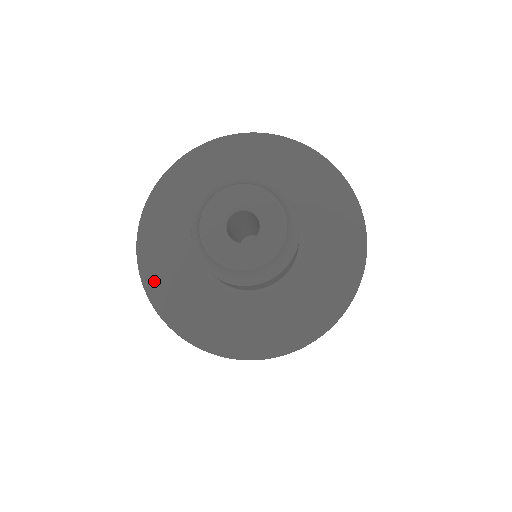
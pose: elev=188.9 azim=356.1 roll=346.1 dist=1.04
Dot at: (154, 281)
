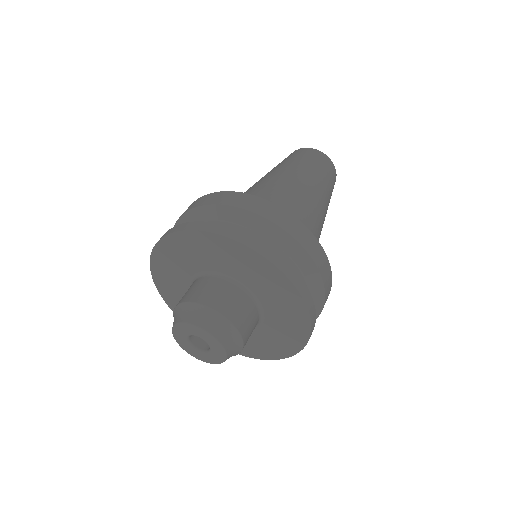
Dot at: occluded
